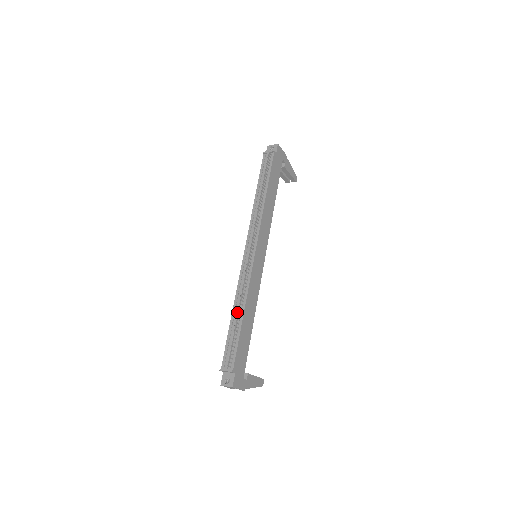
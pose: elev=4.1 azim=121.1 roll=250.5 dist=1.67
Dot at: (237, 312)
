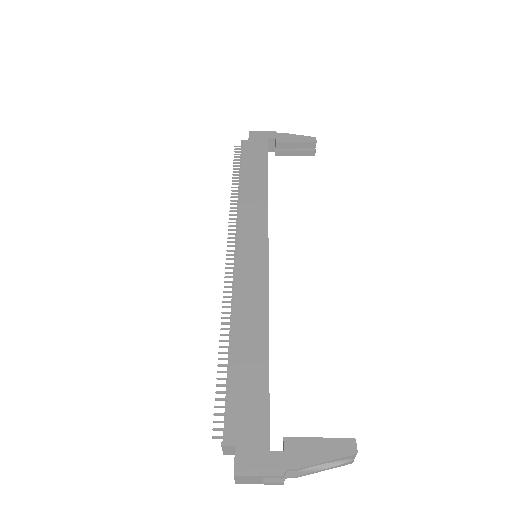
Dot at: occluded
